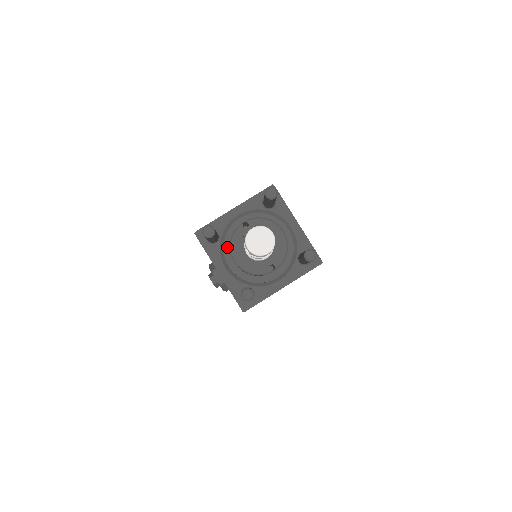
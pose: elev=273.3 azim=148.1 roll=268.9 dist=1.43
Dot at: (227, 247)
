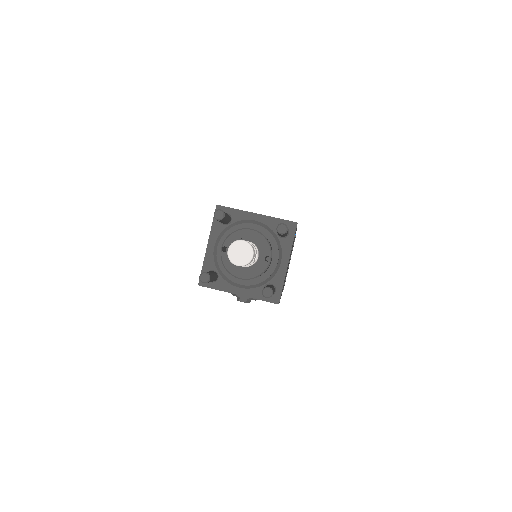
Dot at: (227, 274)
